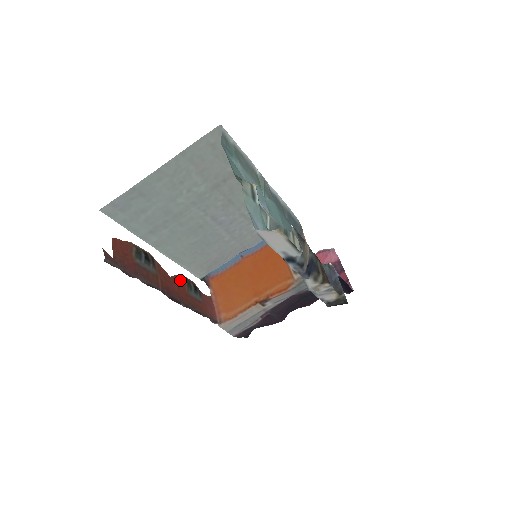
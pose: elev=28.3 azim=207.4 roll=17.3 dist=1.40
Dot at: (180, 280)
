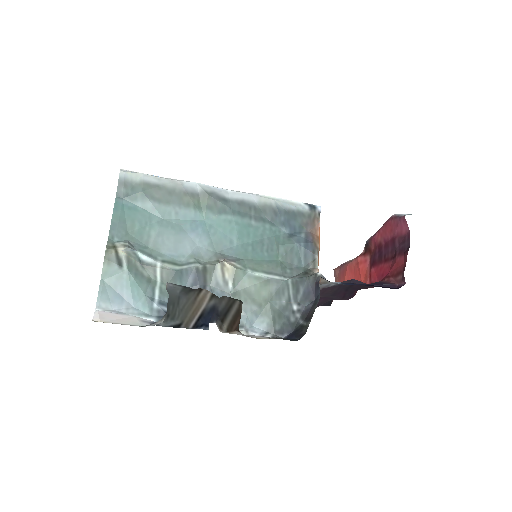
Dot at: occluded
